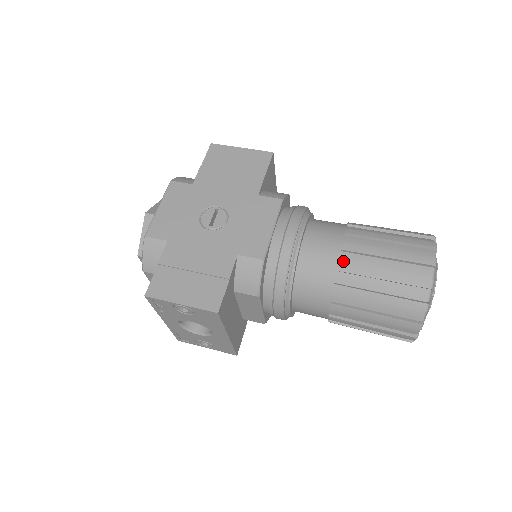
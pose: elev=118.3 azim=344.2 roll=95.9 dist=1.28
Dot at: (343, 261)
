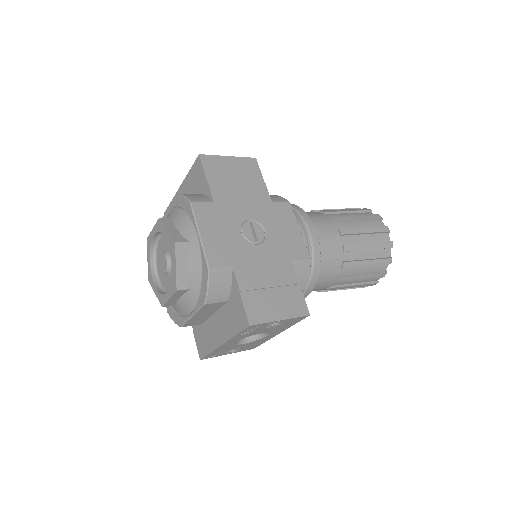
Dot at: (344, 243)
